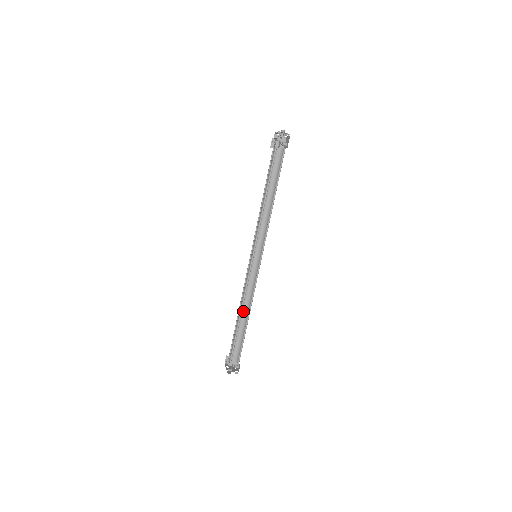
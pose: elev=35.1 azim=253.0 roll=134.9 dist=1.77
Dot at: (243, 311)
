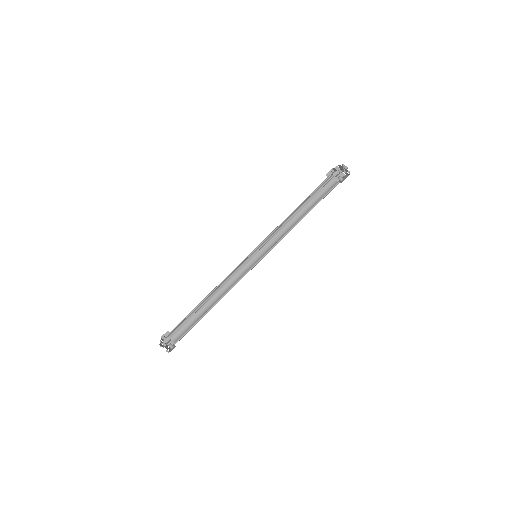
Dot at: (211, 298)
